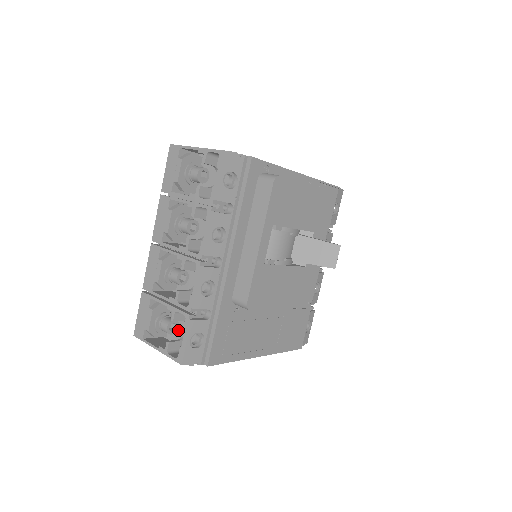
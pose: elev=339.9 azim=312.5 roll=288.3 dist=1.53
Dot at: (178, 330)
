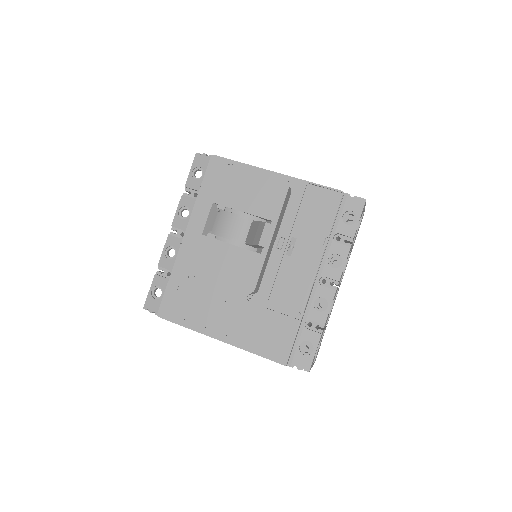
Dot at: occluded
